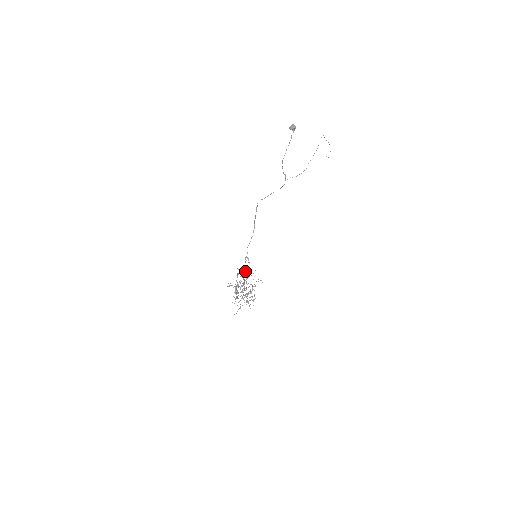
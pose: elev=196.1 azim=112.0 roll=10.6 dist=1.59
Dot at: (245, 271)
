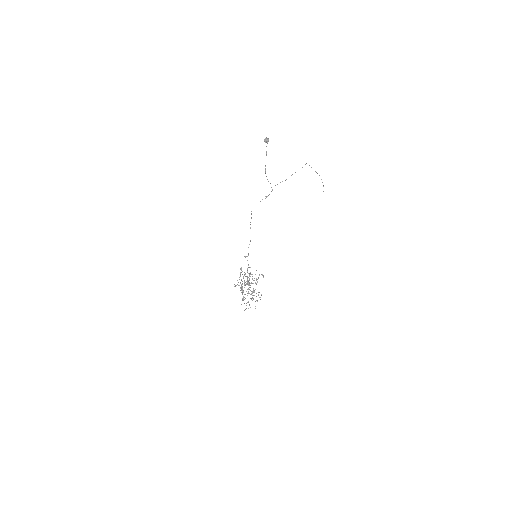
Dot at: occluded
